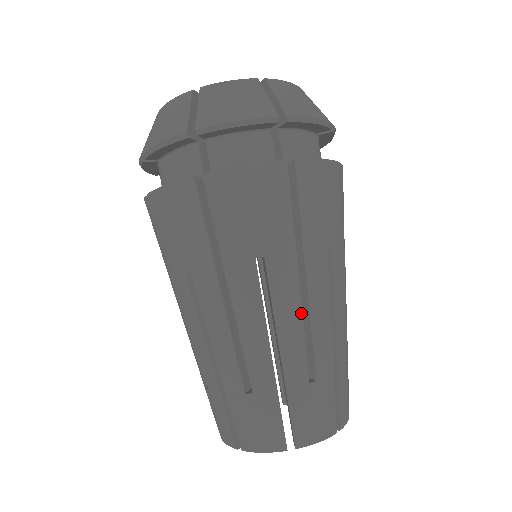
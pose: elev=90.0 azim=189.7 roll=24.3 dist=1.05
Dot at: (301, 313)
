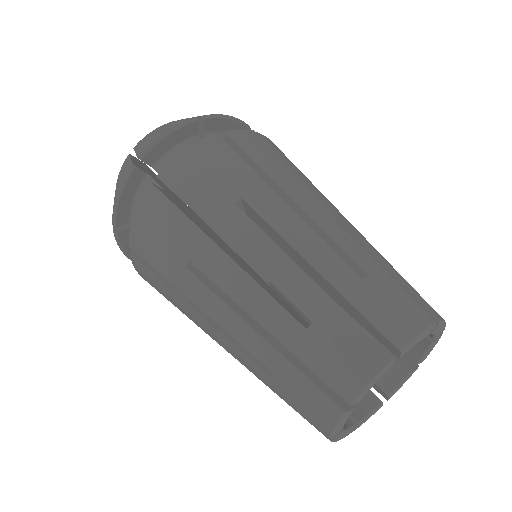
Dot at: (348, 221)
